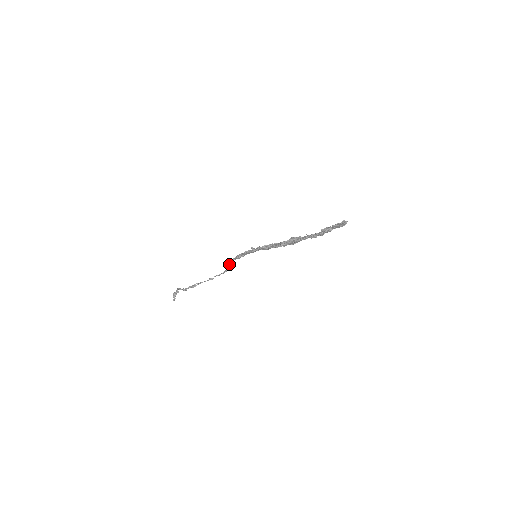
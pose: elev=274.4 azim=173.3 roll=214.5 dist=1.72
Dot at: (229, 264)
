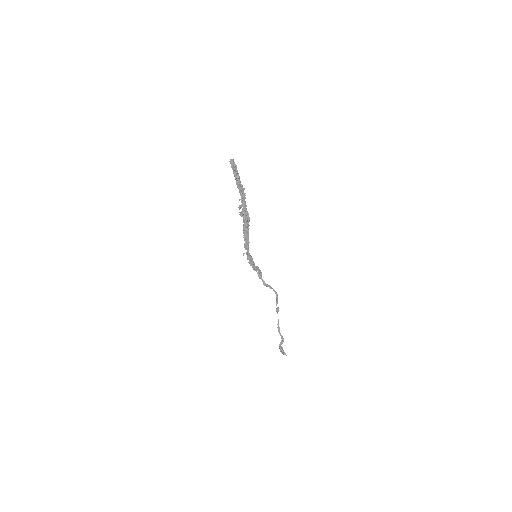
Dot at: (264, 285)
